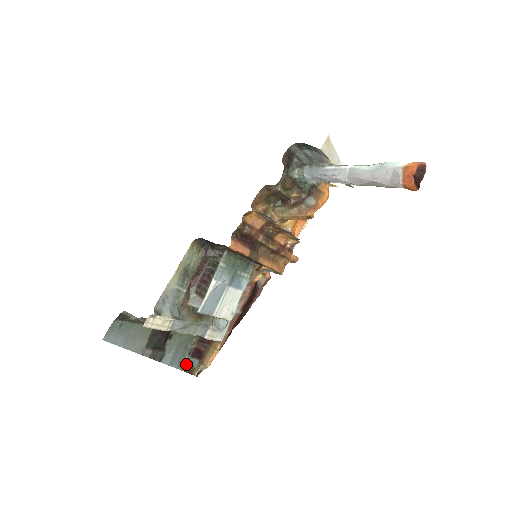
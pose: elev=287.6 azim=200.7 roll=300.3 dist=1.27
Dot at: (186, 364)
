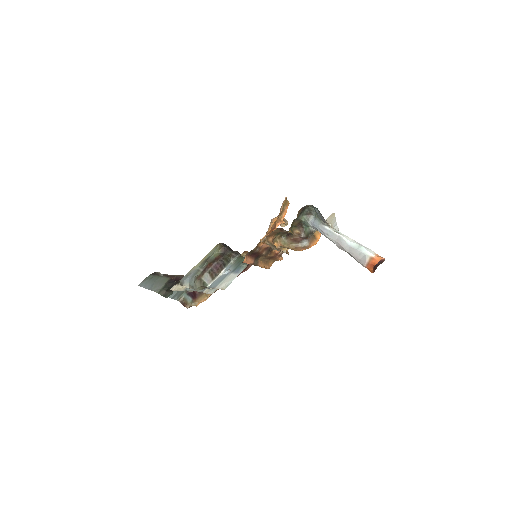
Dot at: (182, 298)
